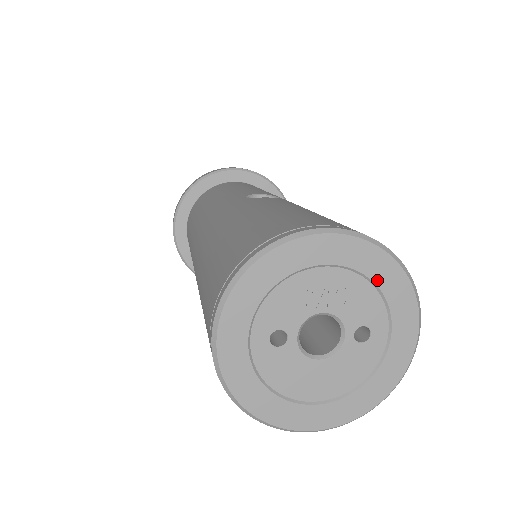
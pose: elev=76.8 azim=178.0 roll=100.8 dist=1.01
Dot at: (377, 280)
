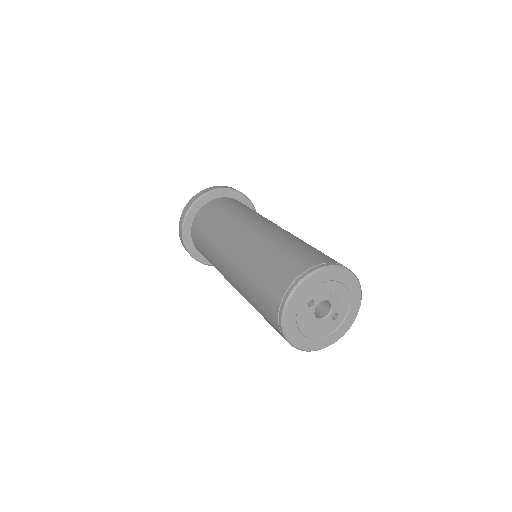
Dot at: (352, 298)
